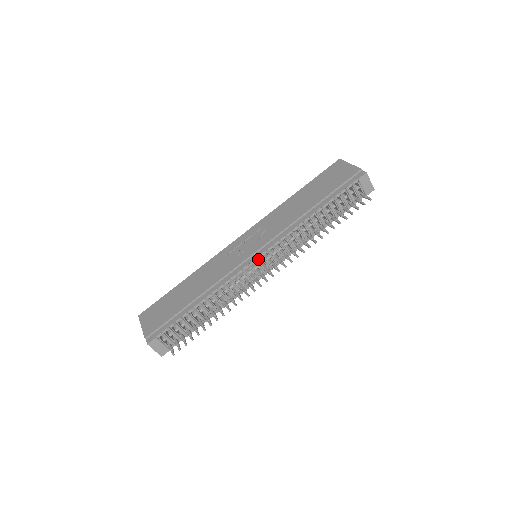
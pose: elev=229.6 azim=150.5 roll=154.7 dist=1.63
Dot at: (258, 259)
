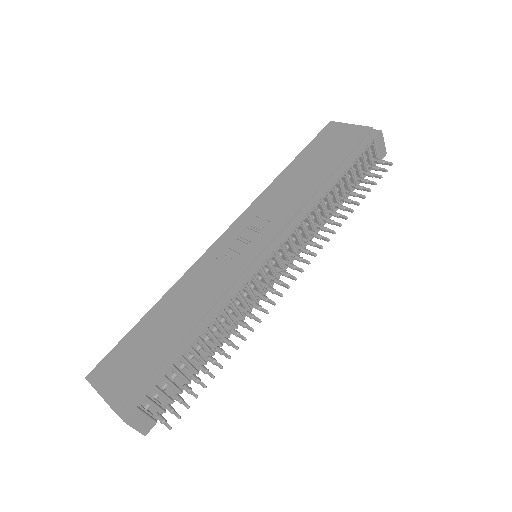
Dot at: occluded
